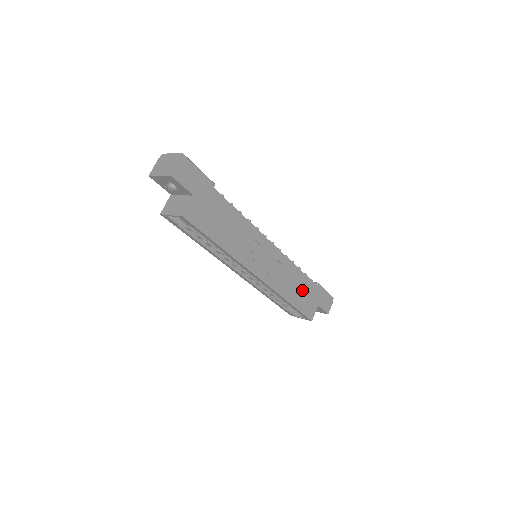
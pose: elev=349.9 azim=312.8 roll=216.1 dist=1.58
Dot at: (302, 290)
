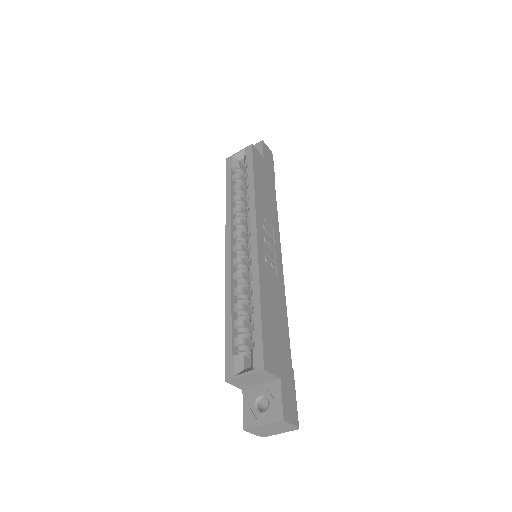
Dot at: (277, 327)
